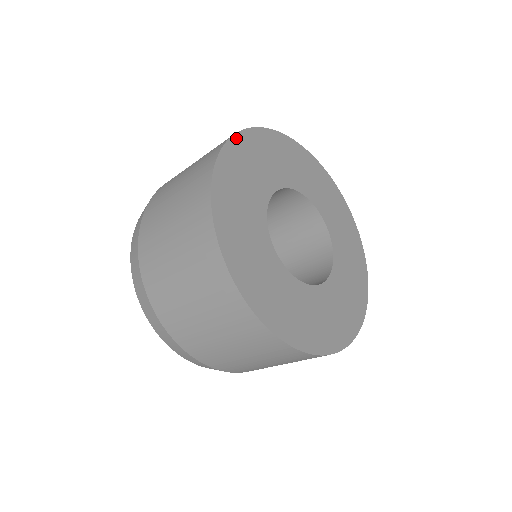
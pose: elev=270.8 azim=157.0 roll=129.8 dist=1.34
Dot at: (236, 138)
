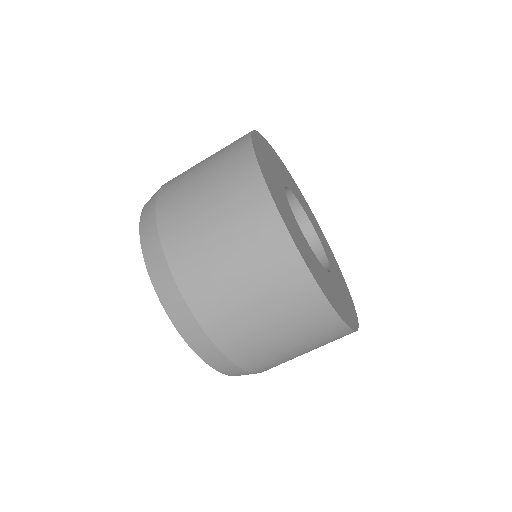
Dot at: (256, 154)
